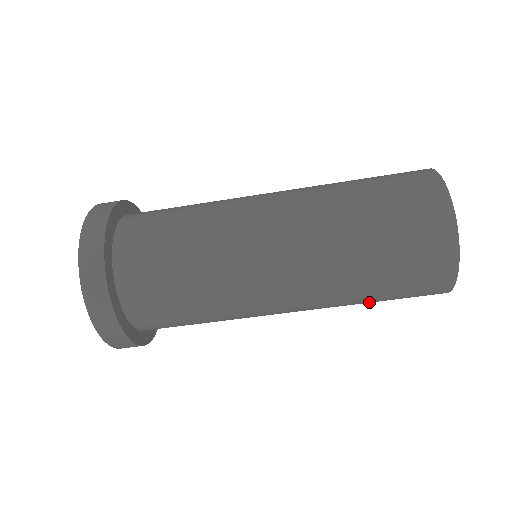
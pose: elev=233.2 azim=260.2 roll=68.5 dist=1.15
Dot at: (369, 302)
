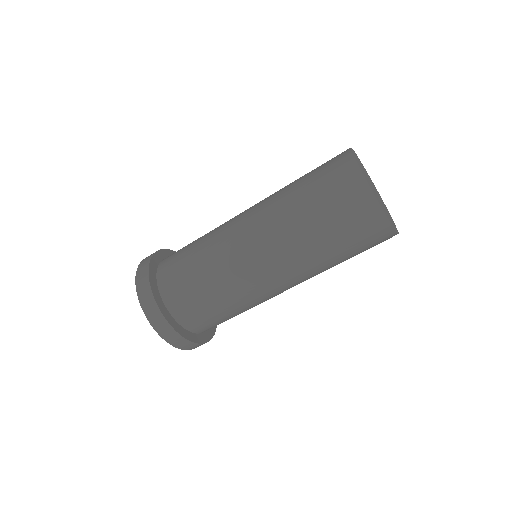
Dot at: occluded
